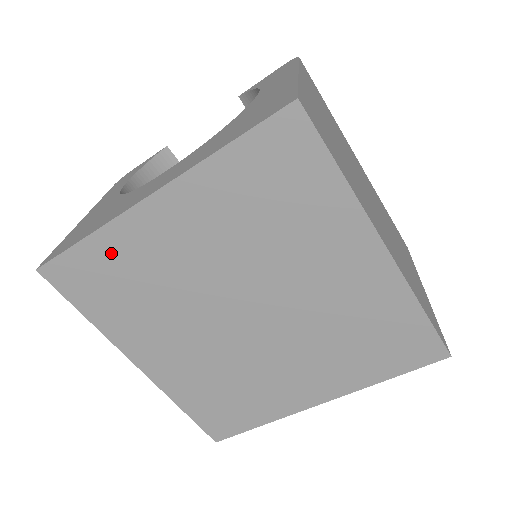
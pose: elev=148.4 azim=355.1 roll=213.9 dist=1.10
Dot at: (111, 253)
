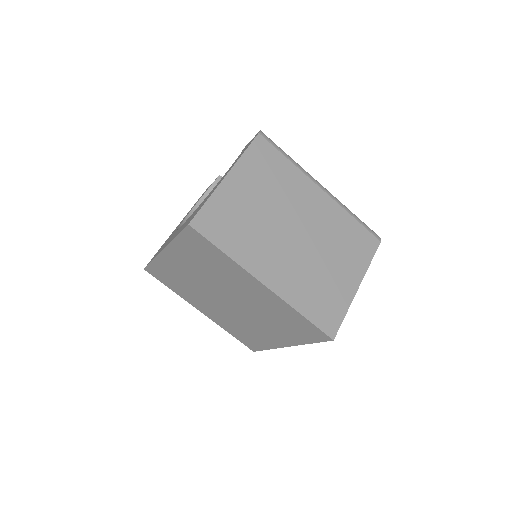
Dot at: (164, 268)
